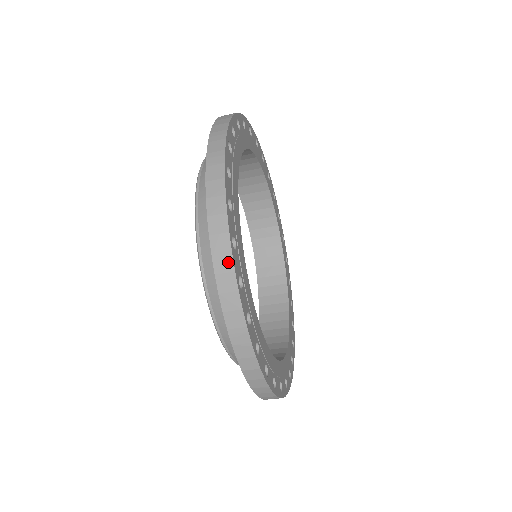
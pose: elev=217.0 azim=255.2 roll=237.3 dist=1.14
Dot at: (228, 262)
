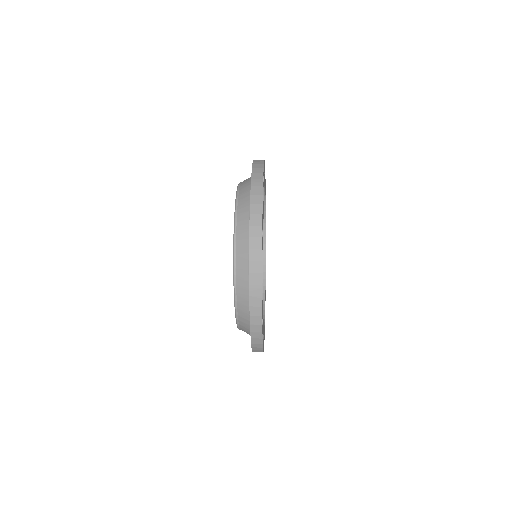
Dot at: (259, 243)
